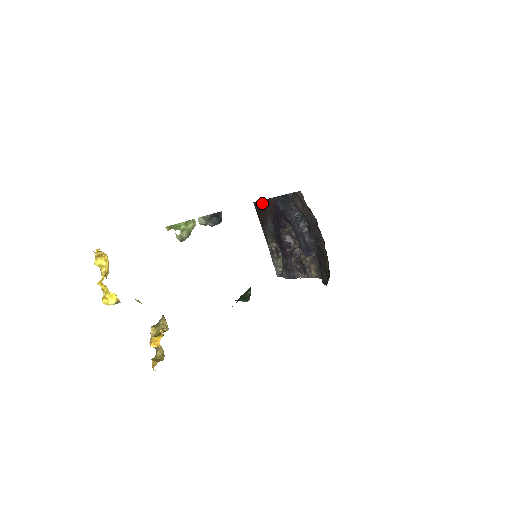
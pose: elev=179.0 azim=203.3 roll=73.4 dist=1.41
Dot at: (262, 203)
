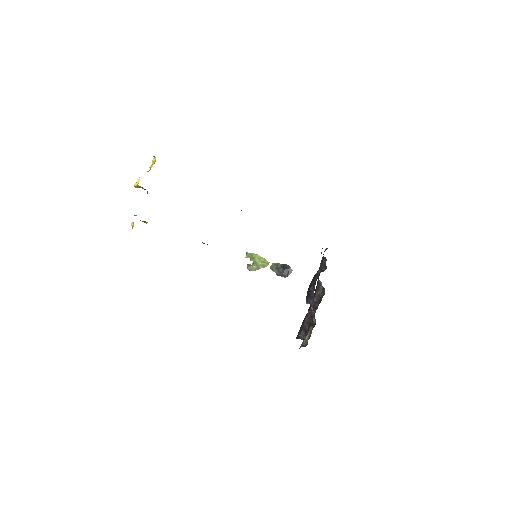
Dot at: occluded
